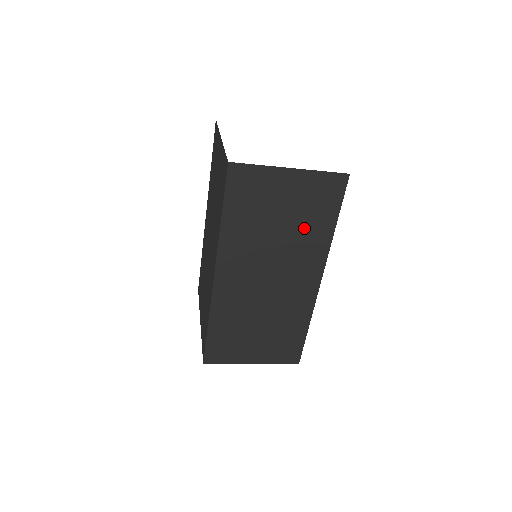
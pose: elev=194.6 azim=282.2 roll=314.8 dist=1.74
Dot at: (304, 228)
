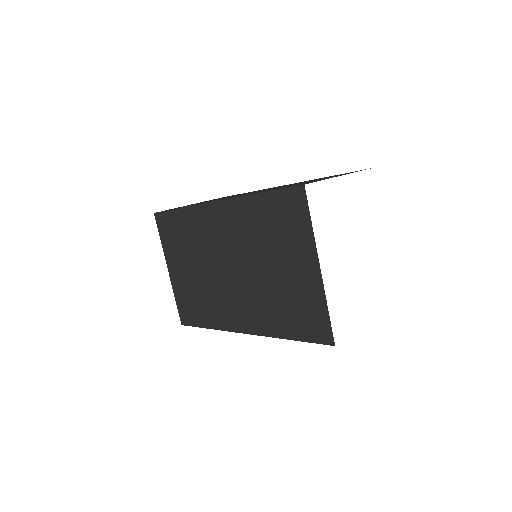
Dot at: occluded
